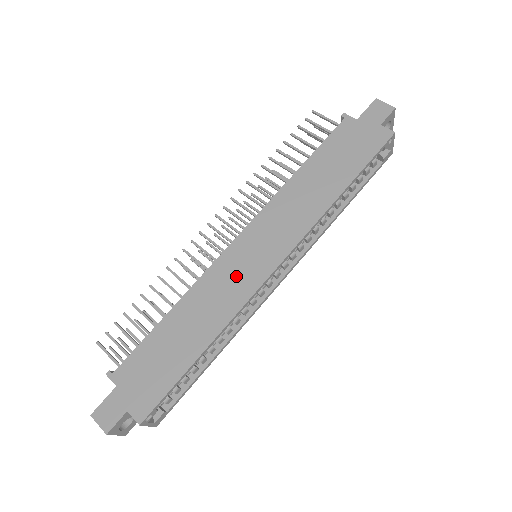
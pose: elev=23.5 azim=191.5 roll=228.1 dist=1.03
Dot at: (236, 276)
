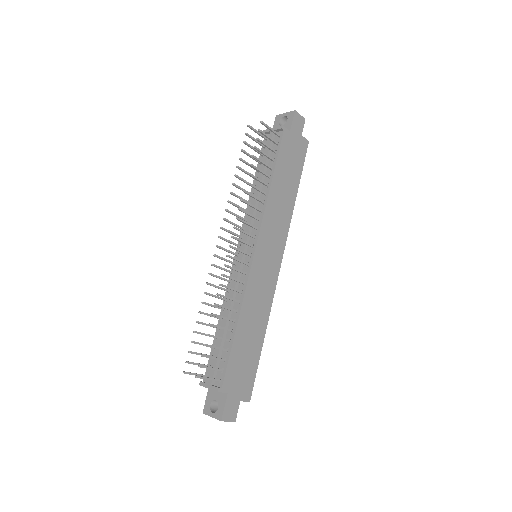
Dot at: (264, 280)
